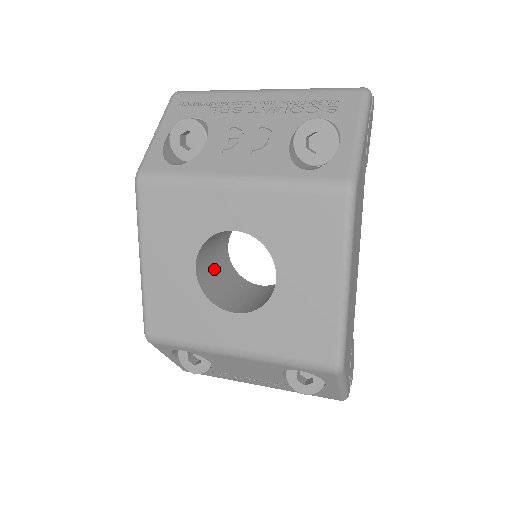
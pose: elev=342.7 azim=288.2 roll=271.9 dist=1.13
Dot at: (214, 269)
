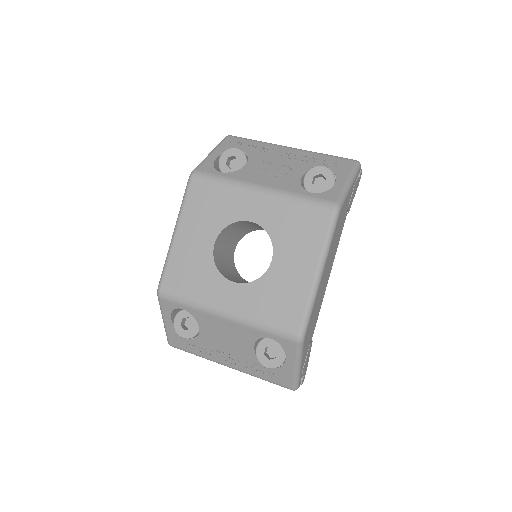
Dot at: (224, 256)
